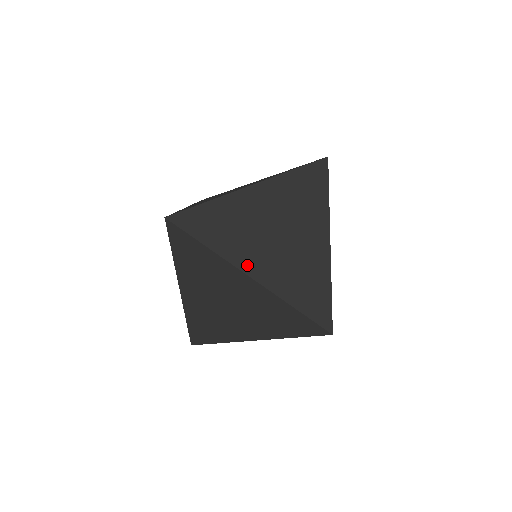
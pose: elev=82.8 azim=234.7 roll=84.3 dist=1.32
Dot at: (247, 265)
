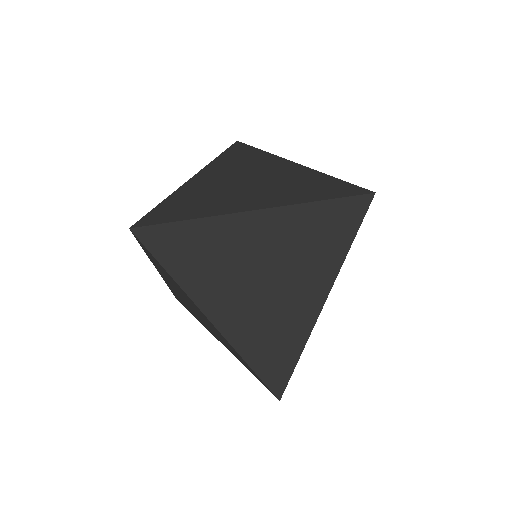
Dot at: (210, 306)
